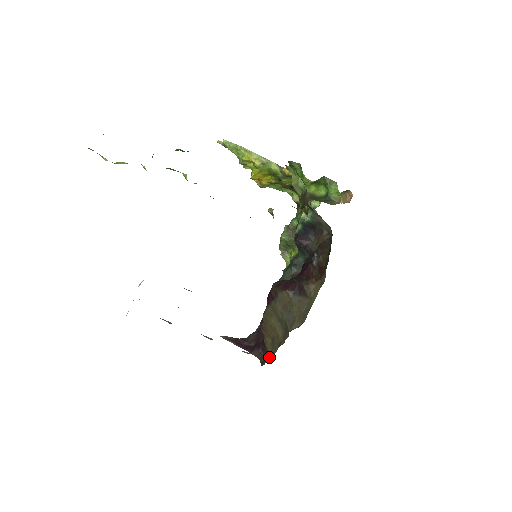
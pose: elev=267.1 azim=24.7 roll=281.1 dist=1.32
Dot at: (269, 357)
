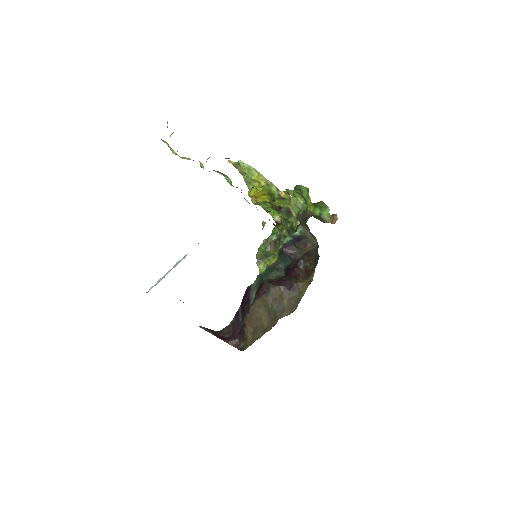
Dot at: (251, 343)
